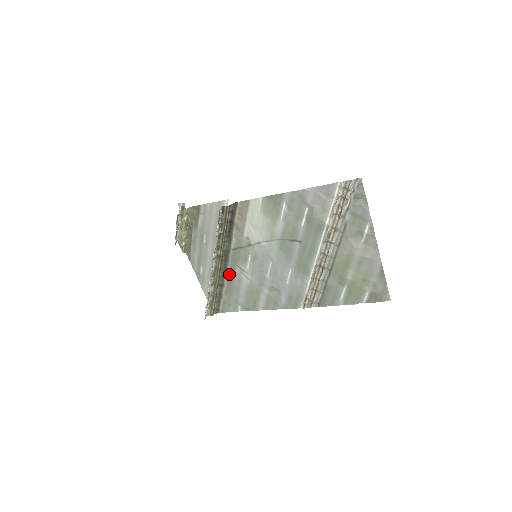
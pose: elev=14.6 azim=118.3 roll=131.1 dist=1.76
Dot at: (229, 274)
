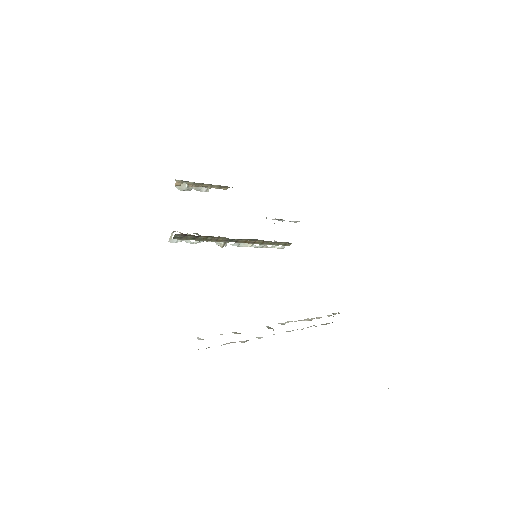
Dot at: occluded
